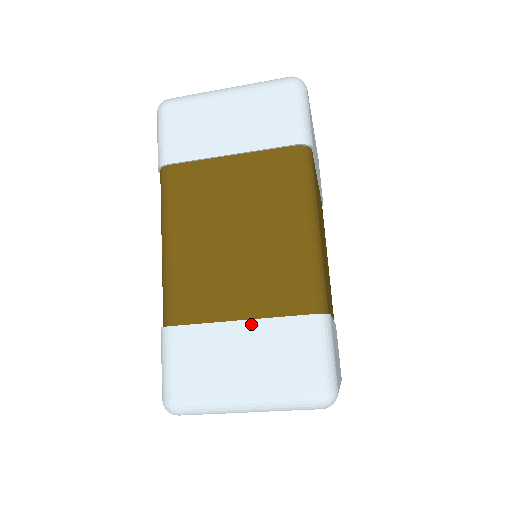
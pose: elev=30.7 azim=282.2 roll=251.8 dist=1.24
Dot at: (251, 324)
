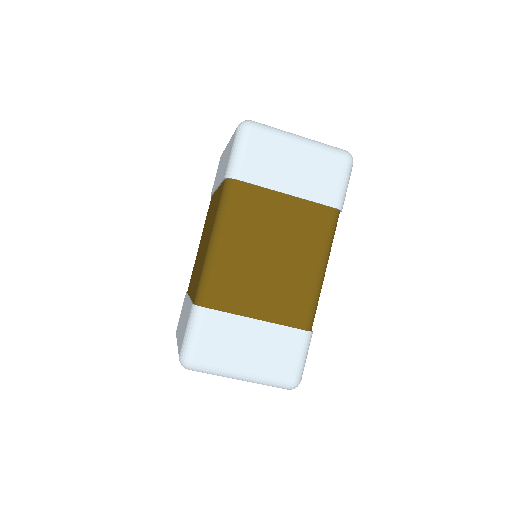
Dot at: (264, 324)
